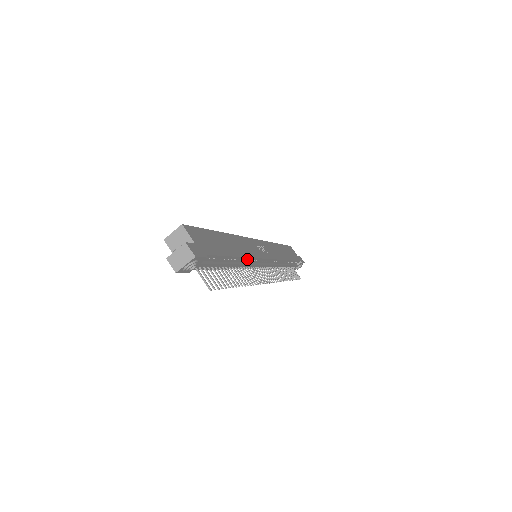
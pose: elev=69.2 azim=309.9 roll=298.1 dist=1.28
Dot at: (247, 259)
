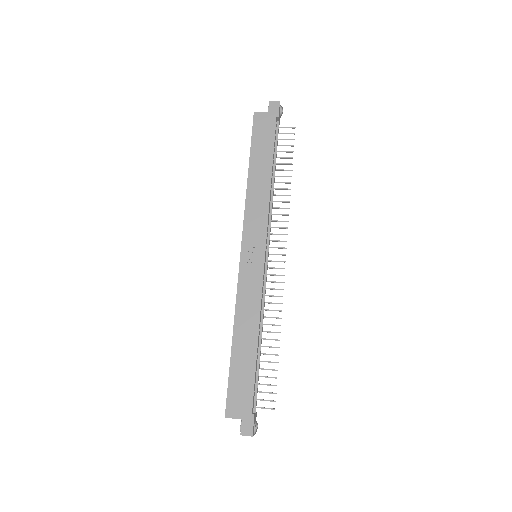
Dot at: (260, 315)
